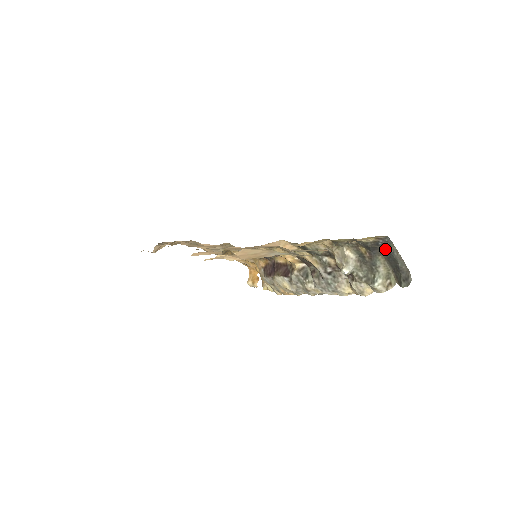
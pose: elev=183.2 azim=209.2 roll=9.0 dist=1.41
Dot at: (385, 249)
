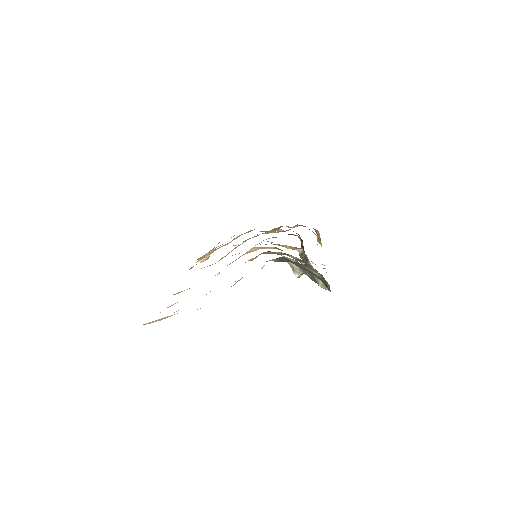
Dot at: (294, 263)
